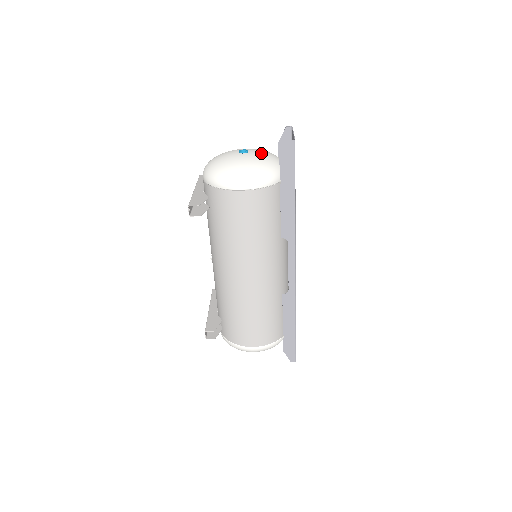
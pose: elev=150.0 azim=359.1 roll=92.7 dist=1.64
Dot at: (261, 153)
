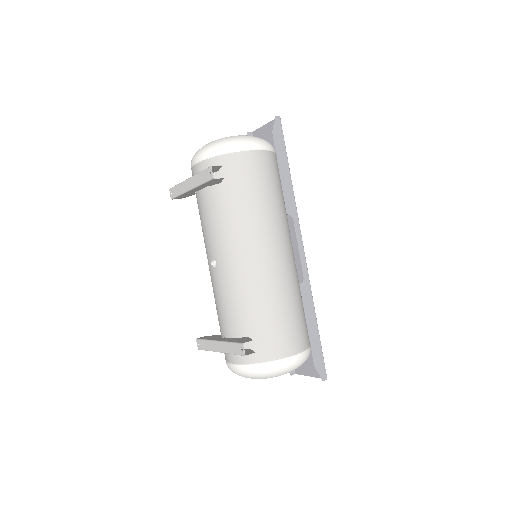
Dot at: occluded
